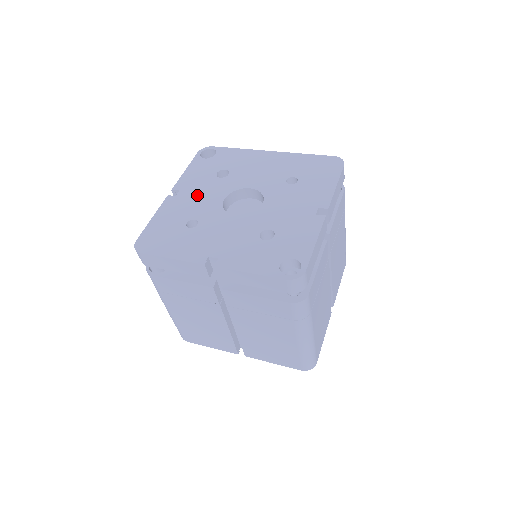
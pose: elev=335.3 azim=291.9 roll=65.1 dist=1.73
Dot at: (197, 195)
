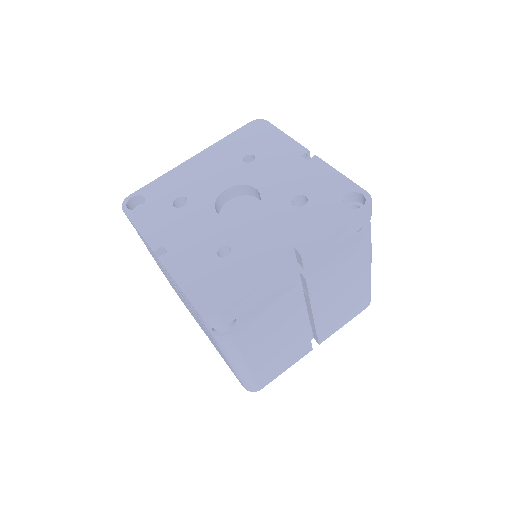
Dot at: (187, 233)
